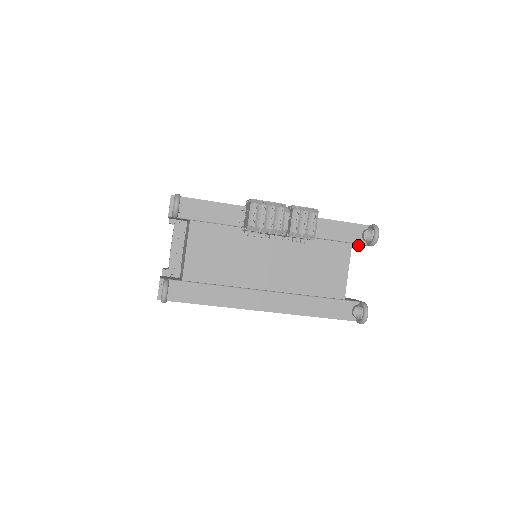
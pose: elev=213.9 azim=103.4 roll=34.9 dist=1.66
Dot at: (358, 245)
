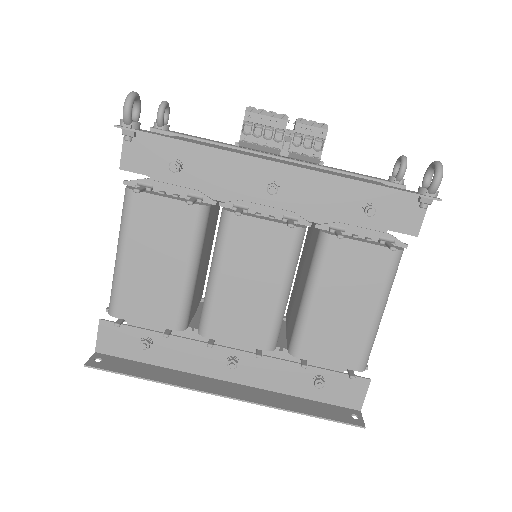
Dot at: occluded
